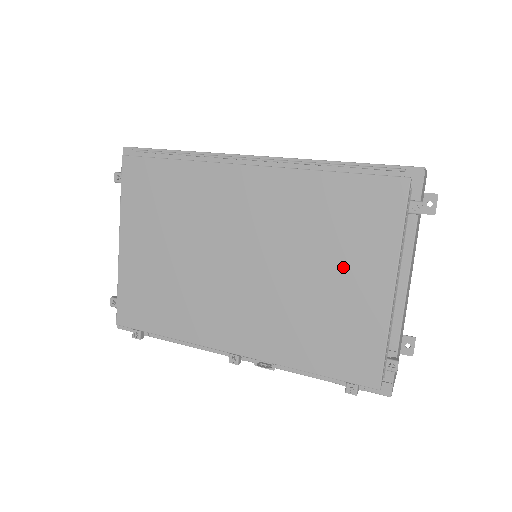
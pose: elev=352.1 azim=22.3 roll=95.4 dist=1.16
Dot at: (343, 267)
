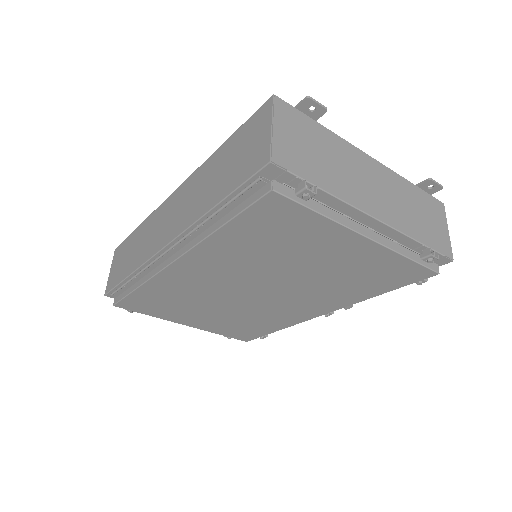
Dot at: (315, 254)
